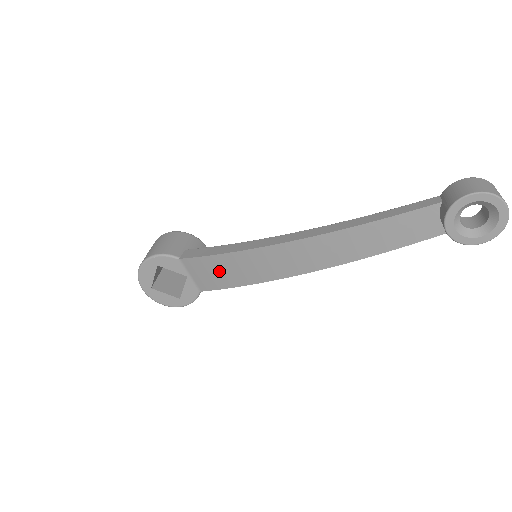
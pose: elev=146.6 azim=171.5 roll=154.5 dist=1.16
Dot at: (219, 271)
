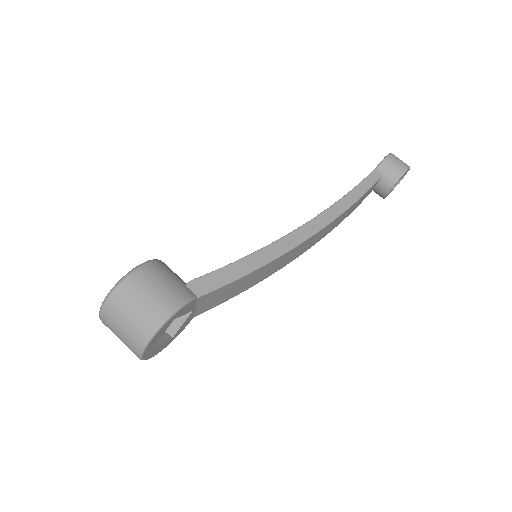
Dot at: (236, 288)
